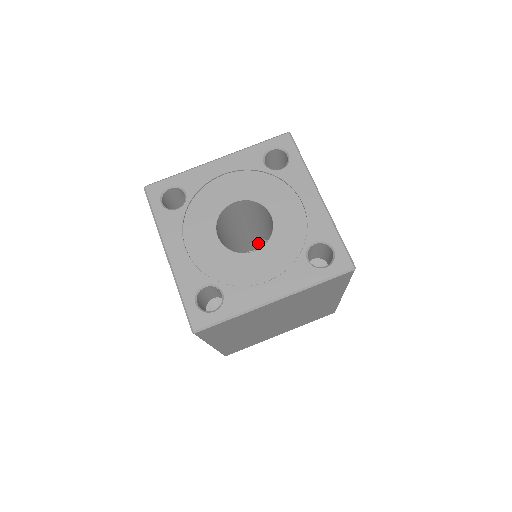
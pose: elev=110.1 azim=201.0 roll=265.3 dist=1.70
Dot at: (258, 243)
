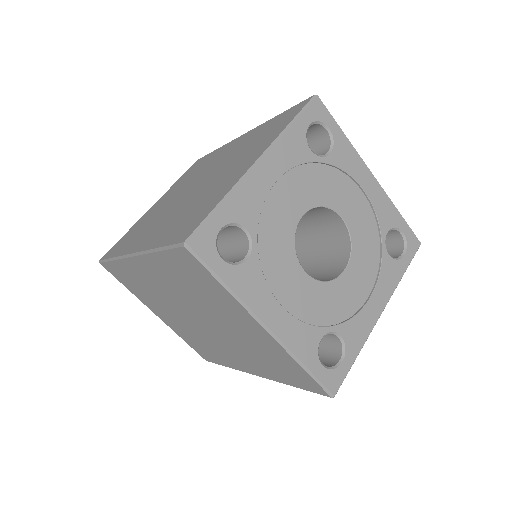
Dot at: occluded
